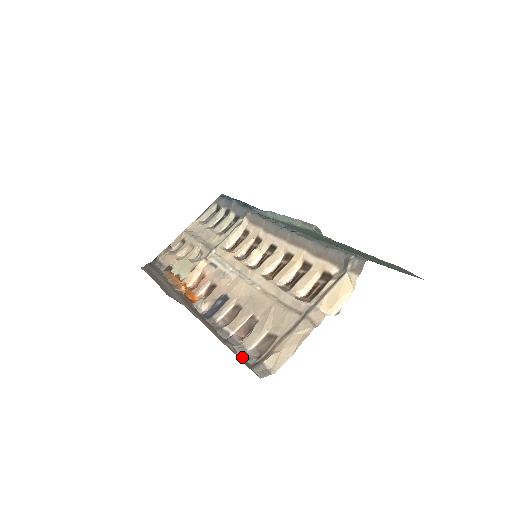
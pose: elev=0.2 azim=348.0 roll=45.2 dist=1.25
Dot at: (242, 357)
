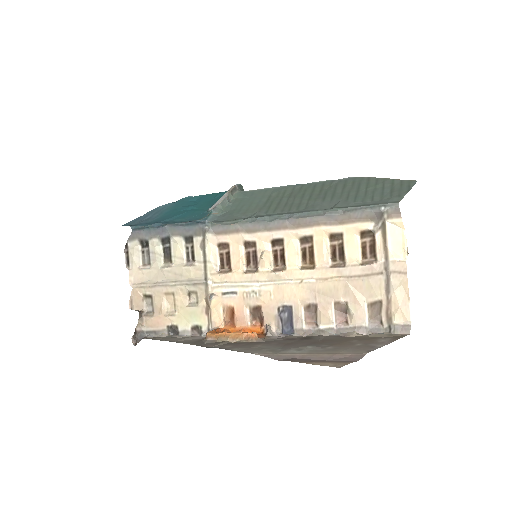
Dot at: (373, 334)
